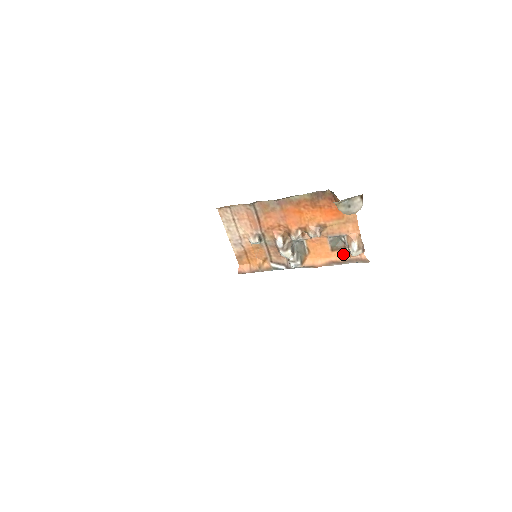
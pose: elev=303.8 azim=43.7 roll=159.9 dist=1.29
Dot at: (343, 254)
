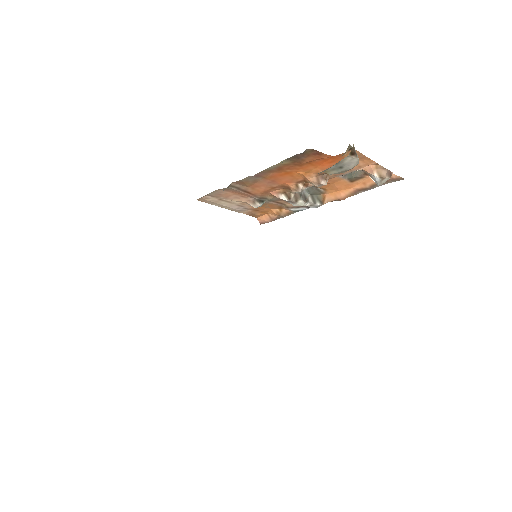
Dot at: (367, 180)
